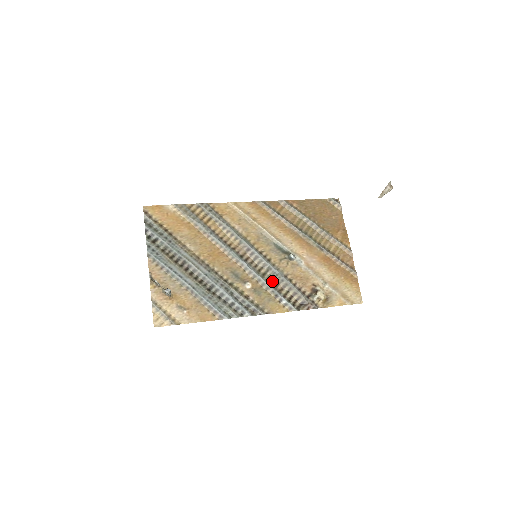
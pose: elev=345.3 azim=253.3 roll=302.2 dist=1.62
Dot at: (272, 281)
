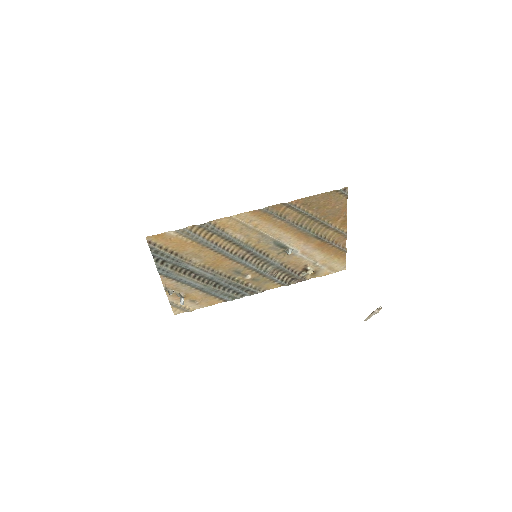
Dot at: (269, 270)
